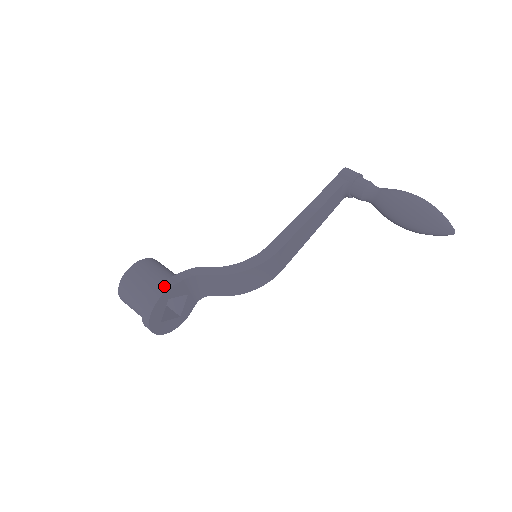
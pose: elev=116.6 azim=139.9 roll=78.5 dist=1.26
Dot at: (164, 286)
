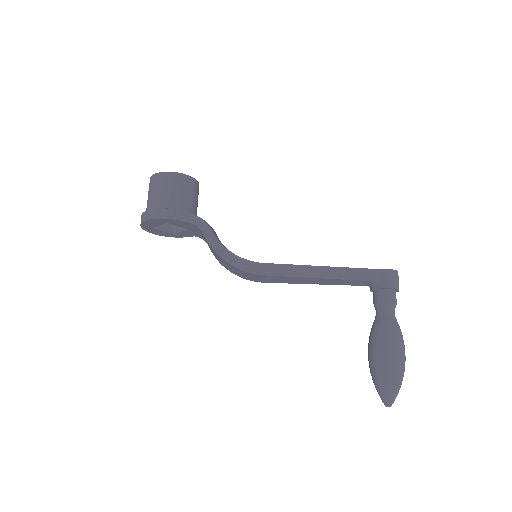
Dot at: (169, 214)
